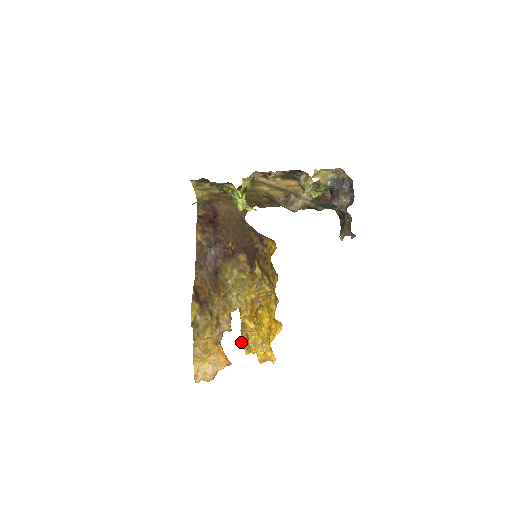
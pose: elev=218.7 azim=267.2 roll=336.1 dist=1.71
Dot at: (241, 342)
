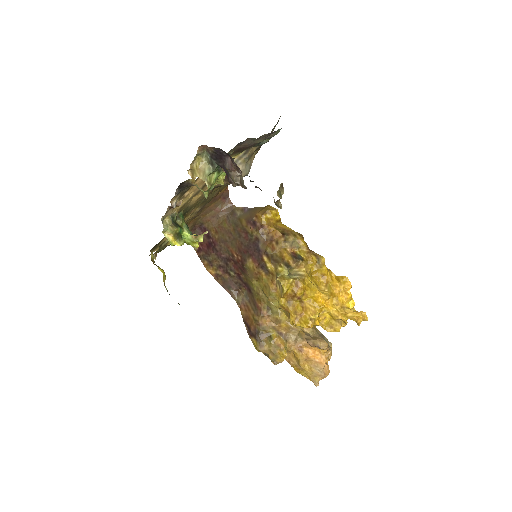
Dot at: occluded
